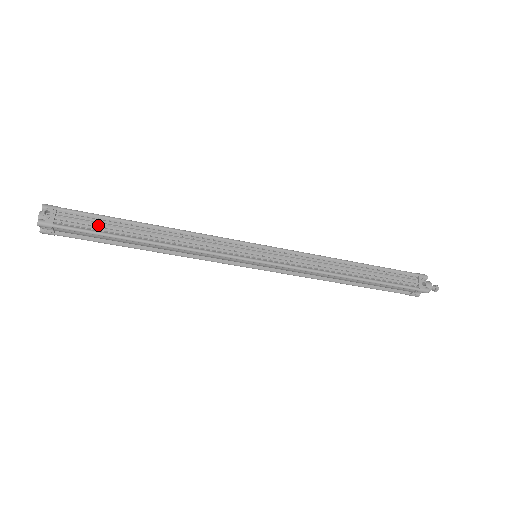
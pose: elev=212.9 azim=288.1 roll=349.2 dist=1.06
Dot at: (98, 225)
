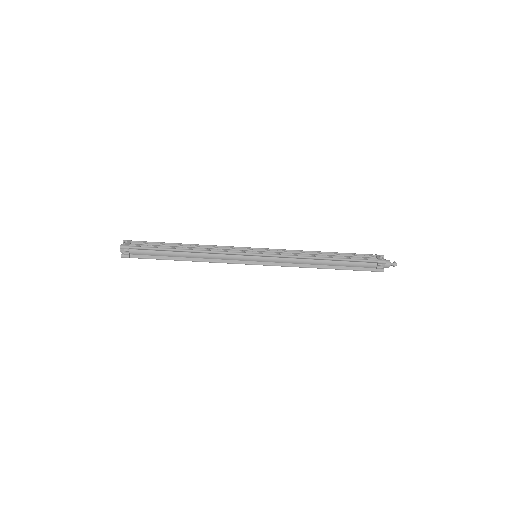
Dot at: (155, 246)
